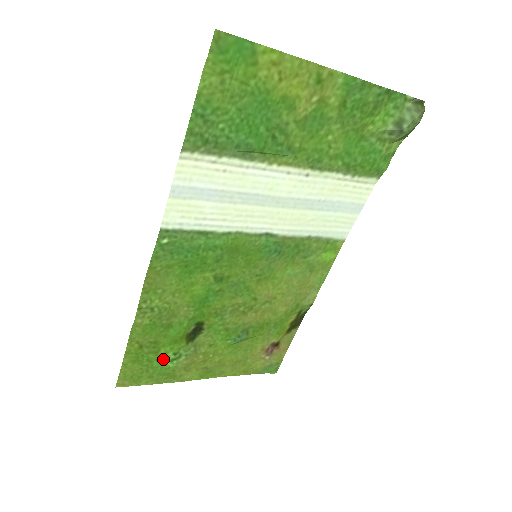
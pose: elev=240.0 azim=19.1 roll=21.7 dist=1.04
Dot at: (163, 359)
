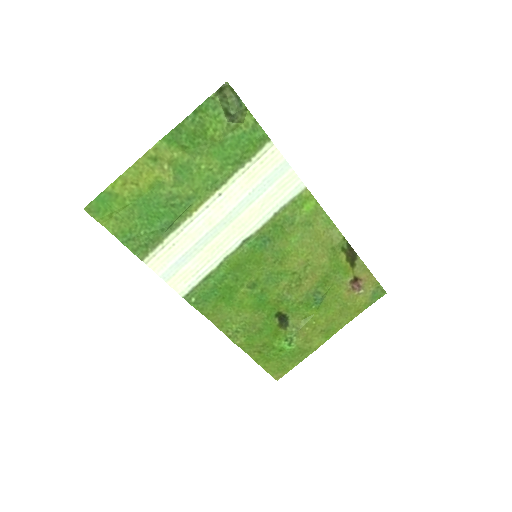
Dot at: (283, 348)
